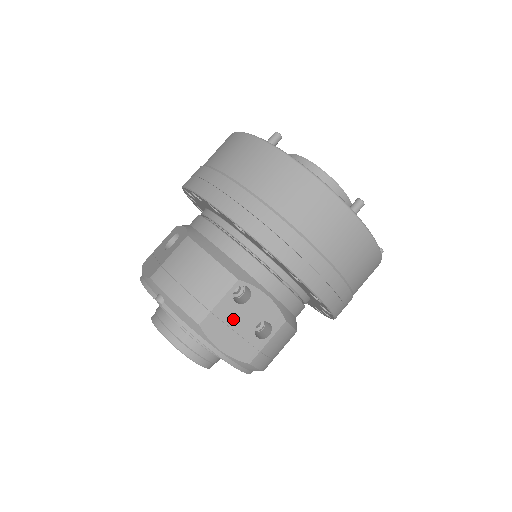
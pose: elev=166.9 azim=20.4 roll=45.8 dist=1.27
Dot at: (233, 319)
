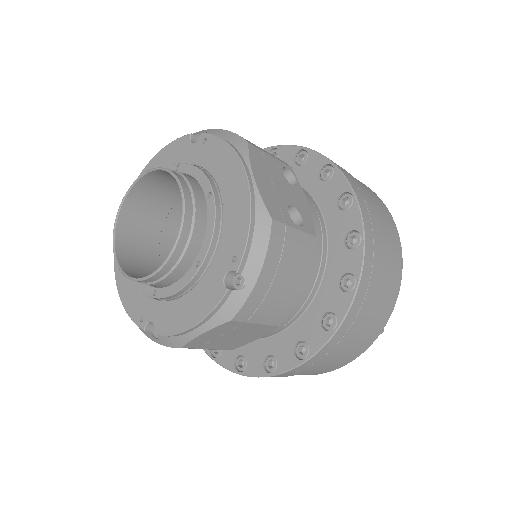
Dot at: (276, 177)
